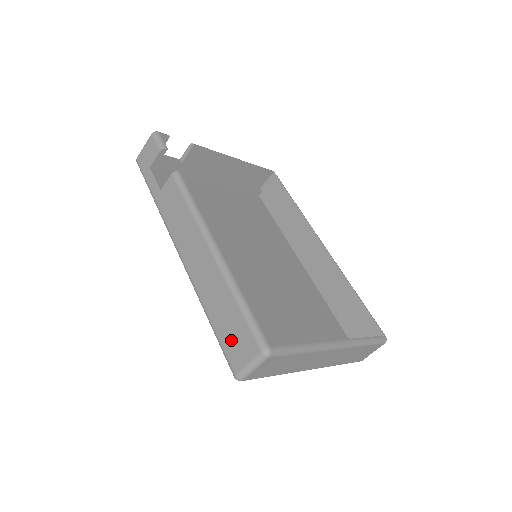
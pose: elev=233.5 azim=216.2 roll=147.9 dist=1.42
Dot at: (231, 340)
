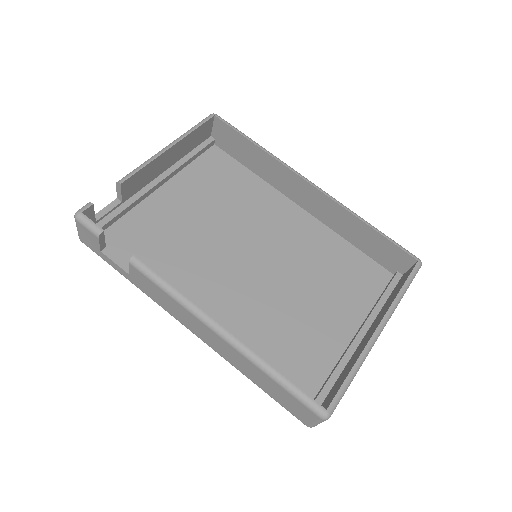
Dot at: (287, 404)
